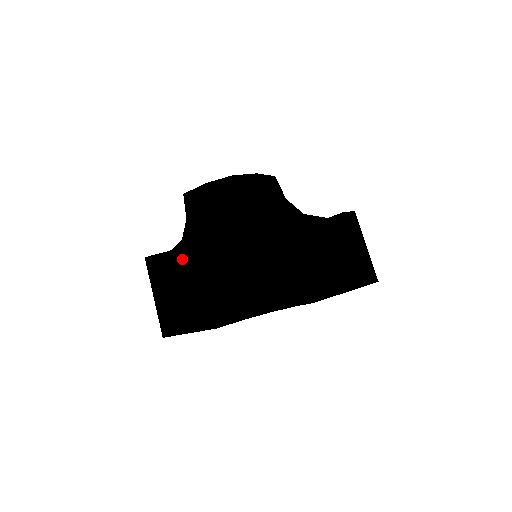
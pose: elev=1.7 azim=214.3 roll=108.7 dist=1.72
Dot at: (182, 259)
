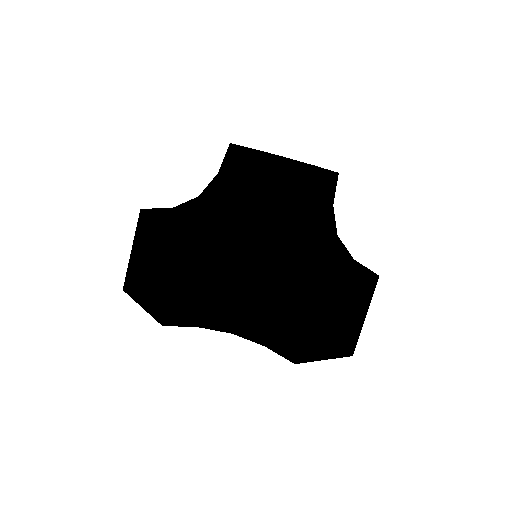
Dot at: (160, 243)
